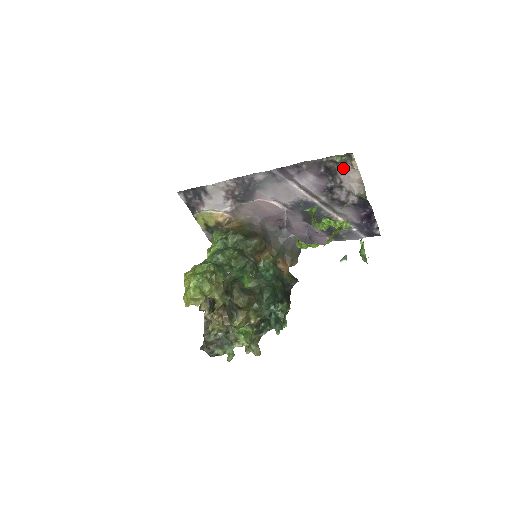
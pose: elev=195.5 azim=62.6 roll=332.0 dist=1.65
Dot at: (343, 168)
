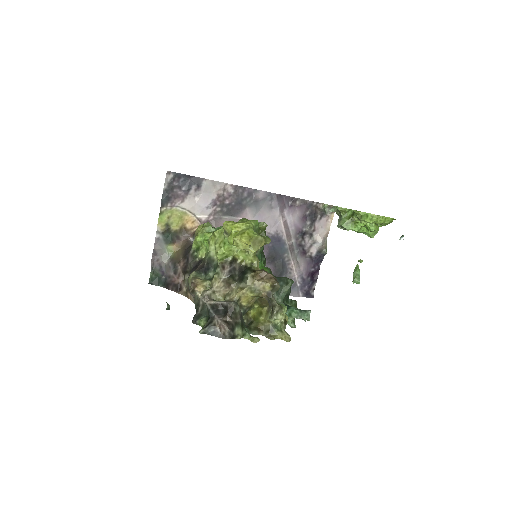
Dot at: (322, 218)
